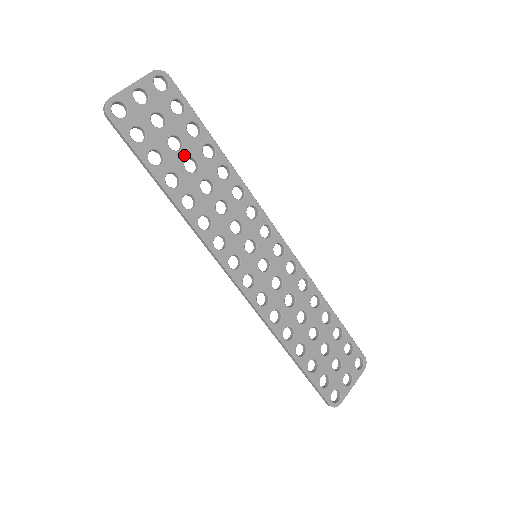
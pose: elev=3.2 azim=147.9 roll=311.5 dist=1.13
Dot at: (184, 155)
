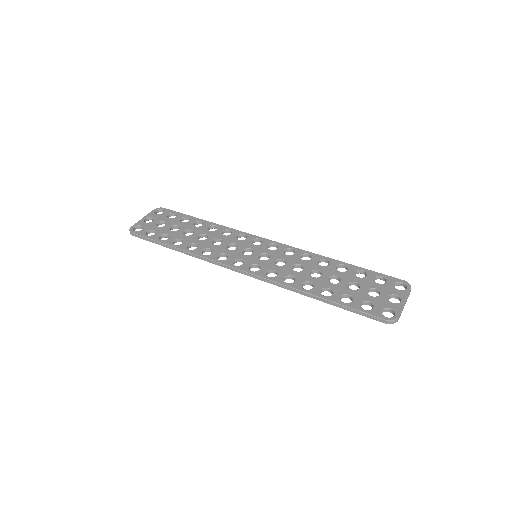
Dot at: (182, 231)
